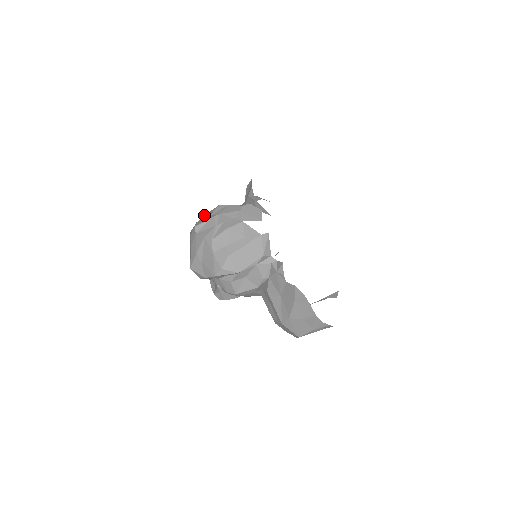
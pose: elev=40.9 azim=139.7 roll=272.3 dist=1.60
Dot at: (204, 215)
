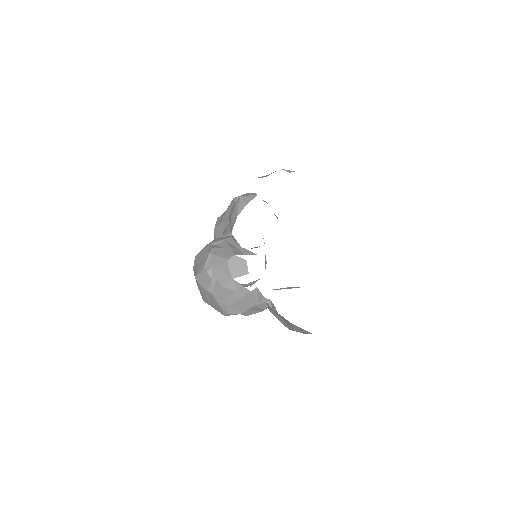
Dot at: (199, 253)
